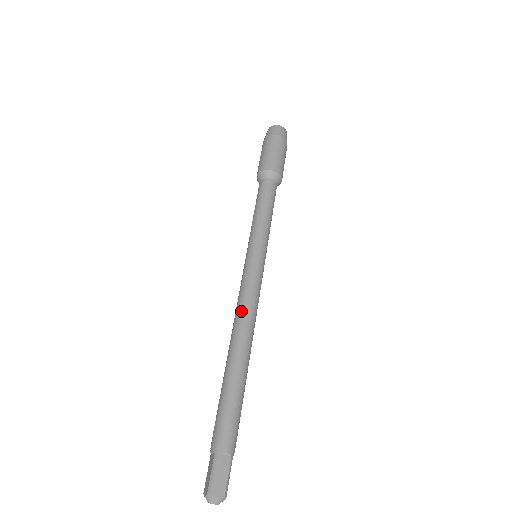
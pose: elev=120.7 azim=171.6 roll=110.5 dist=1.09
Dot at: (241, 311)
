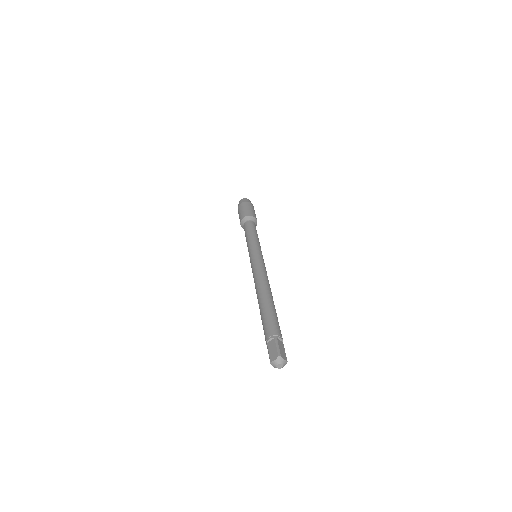
Dot at: (262, 276)
